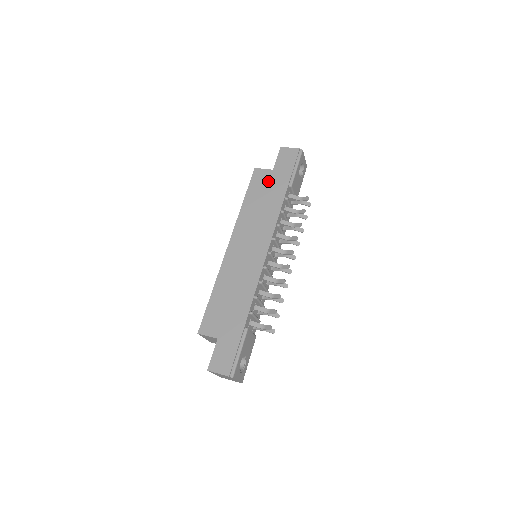
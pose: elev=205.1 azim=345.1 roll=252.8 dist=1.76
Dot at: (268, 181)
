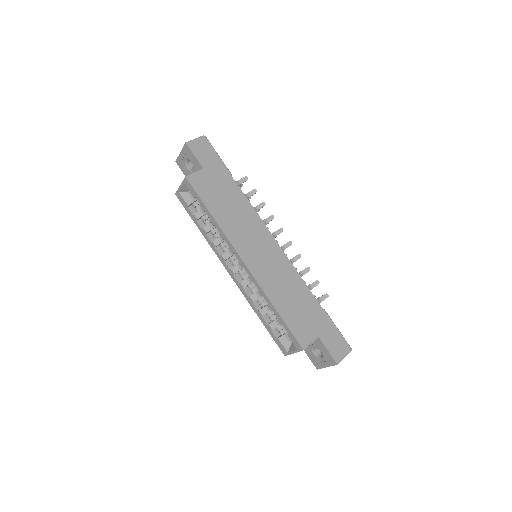
Dot at: (211, 182)
